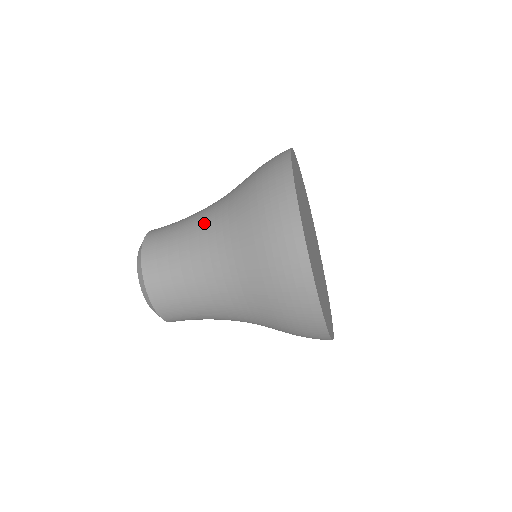
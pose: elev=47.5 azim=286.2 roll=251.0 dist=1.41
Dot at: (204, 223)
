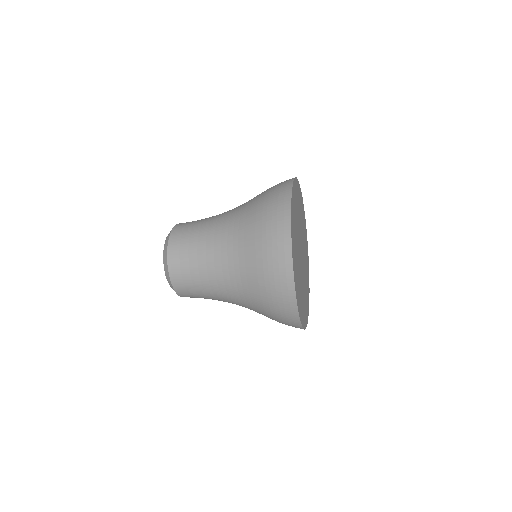
Dot at: (218, 245)
